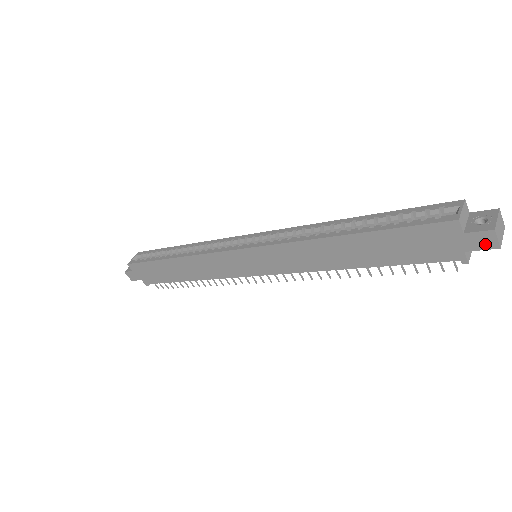
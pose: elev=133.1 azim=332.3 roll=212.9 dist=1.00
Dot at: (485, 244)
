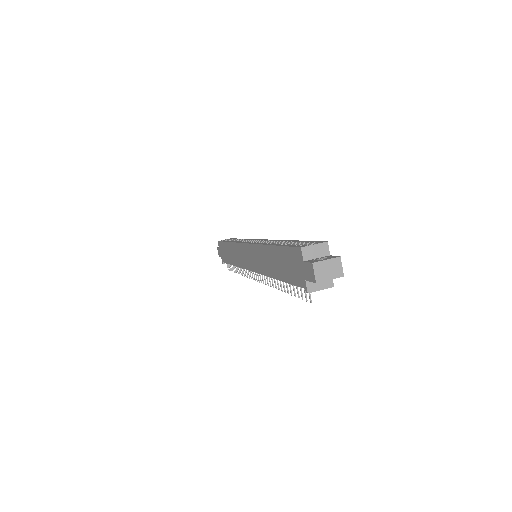
Dot at: (311, 276)
